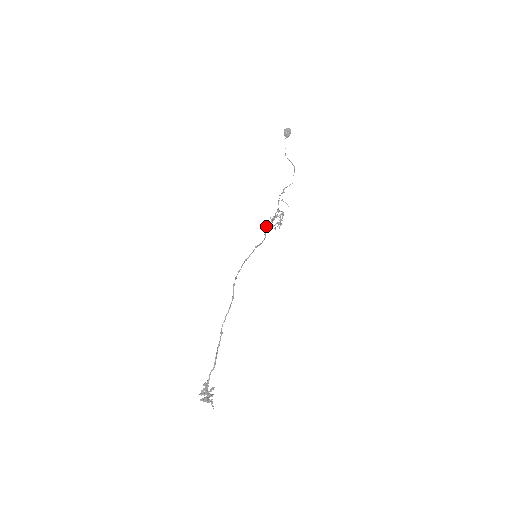
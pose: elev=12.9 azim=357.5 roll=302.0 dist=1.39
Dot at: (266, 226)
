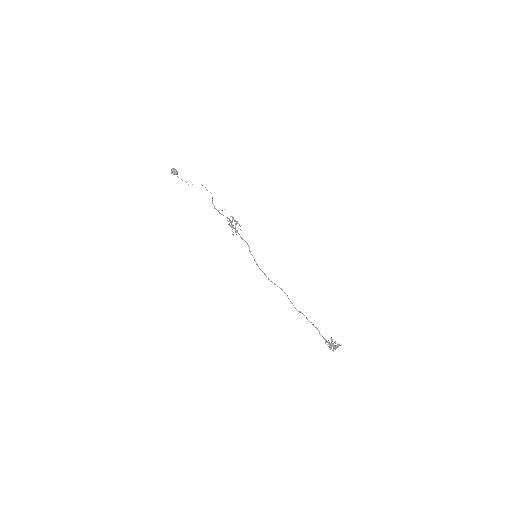
Dot at: occluded
